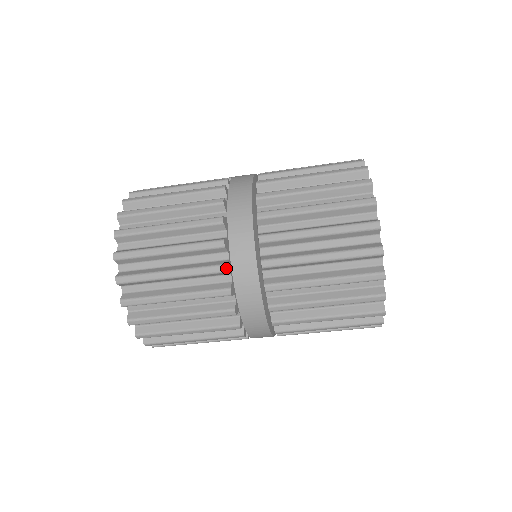
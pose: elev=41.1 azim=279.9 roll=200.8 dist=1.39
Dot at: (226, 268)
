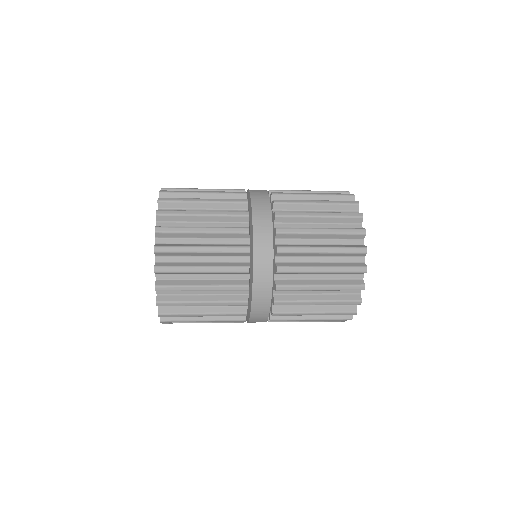
Dot at: (249, 269)
